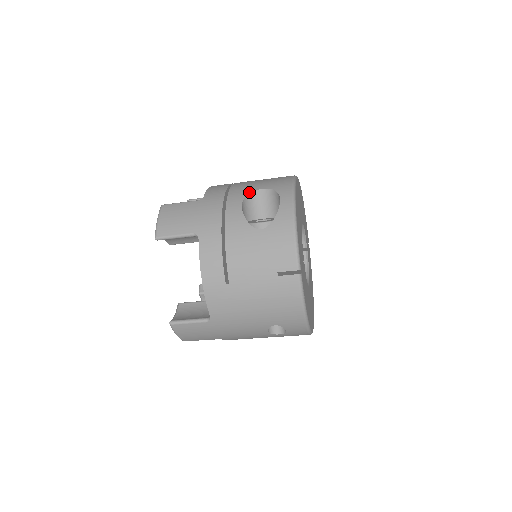
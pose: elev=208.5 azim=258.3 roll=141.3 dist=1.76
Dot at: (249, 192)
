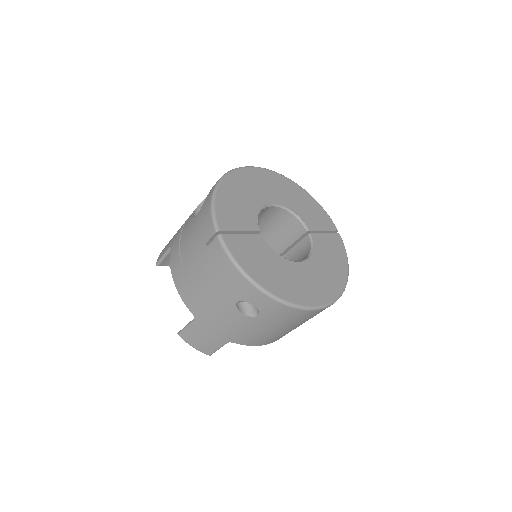
Dot at: occluded
